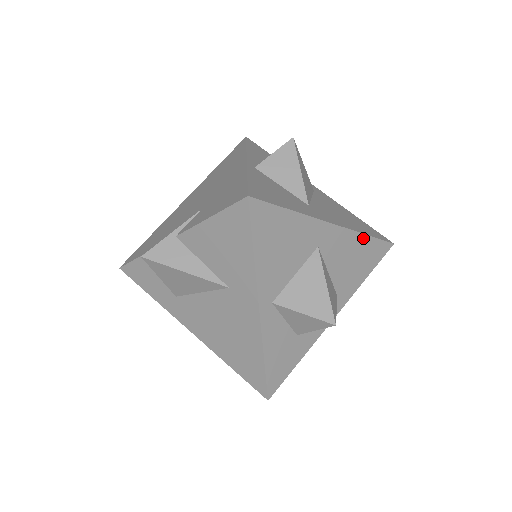
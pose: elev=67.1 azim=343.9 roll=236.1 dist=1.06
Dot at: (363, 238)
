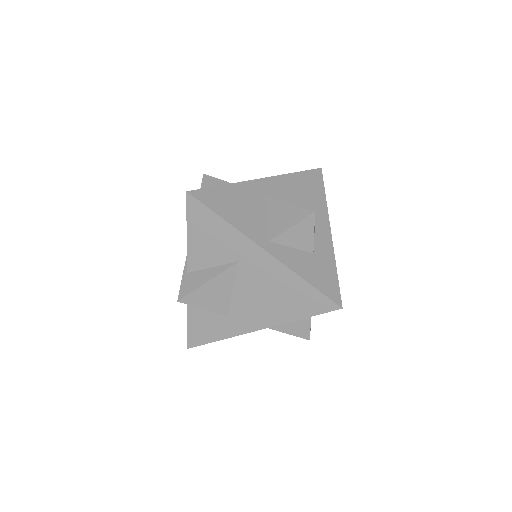
Dot at: (293, 176)
